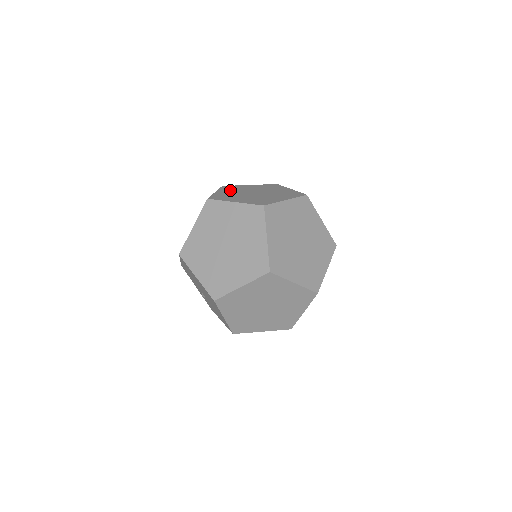
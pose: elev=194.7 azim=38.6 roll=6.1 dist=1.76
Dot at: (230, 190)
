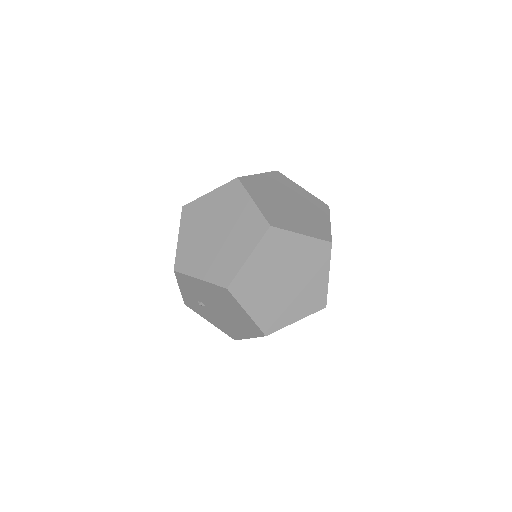
Dot at: (261, 194)
